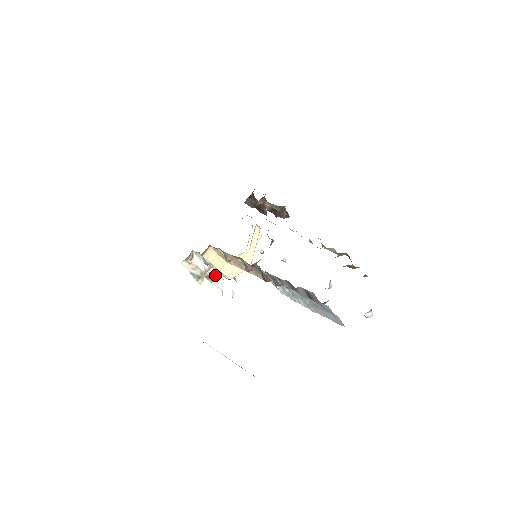
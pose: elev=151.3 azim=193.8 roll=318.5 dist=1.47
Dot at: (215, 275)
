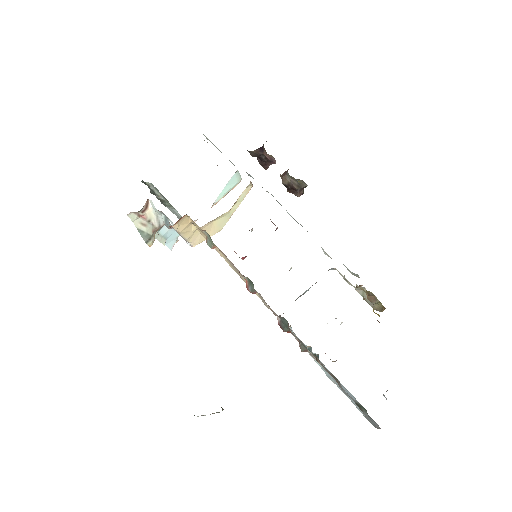
Dot at: occluded
